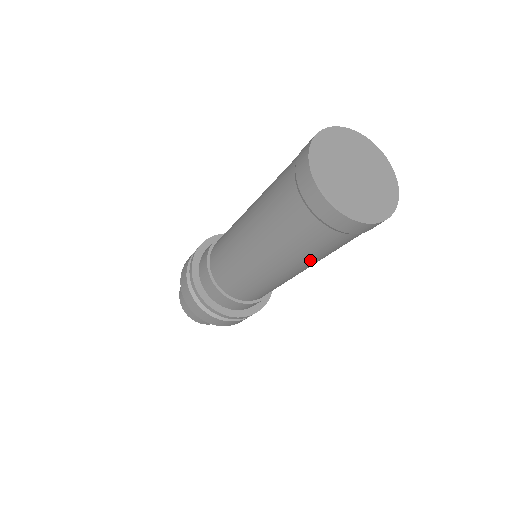
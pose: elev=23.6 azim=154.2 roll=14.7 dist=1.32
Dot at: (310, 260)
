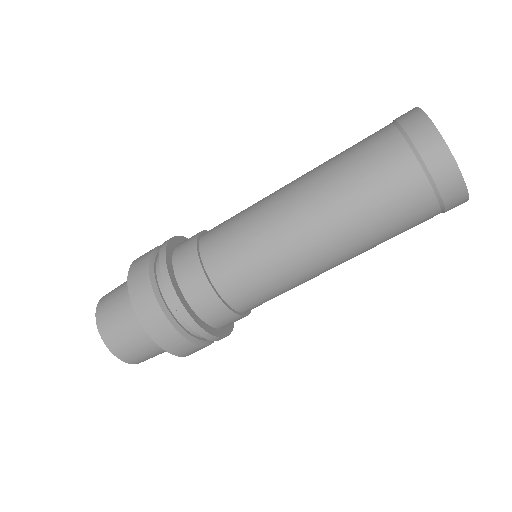
Dot at: (365, 234)
